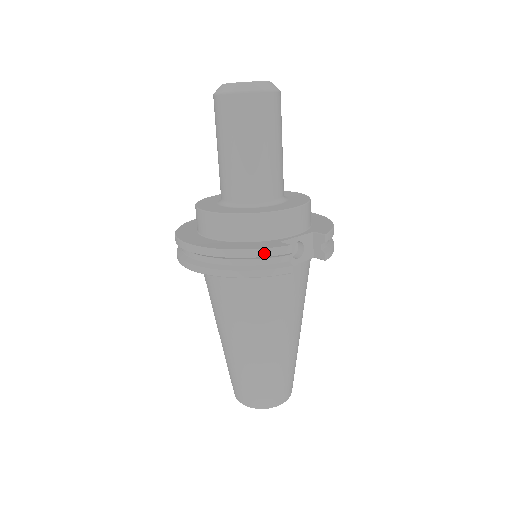
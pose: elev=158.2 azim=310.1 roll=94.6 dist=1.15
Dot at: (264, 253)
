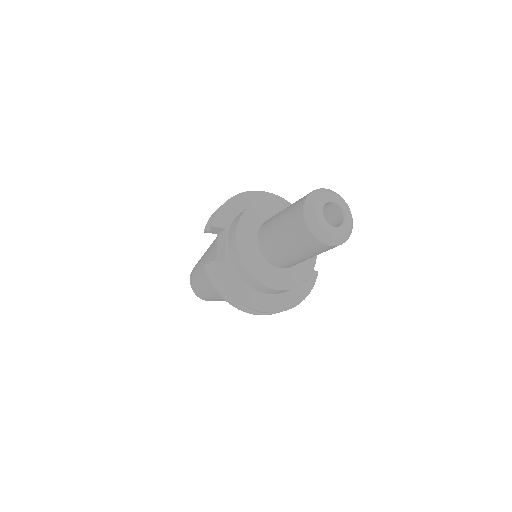
Dot at: (312, 288)
